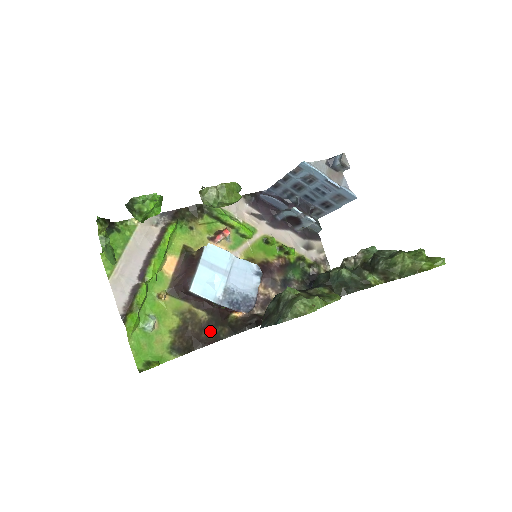
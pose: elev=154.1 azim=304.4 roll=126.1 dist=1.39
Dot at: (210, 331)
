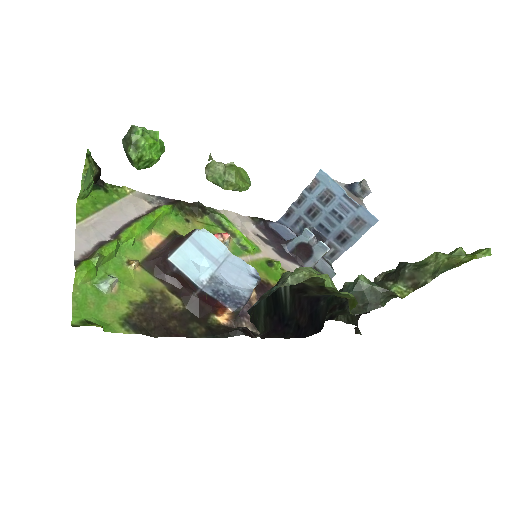
Dot at: (181, 323)
